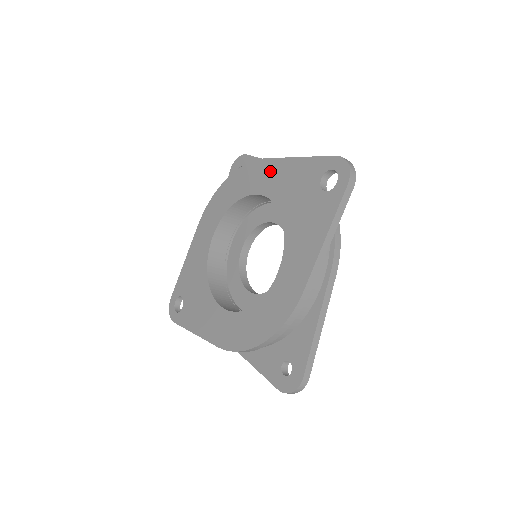
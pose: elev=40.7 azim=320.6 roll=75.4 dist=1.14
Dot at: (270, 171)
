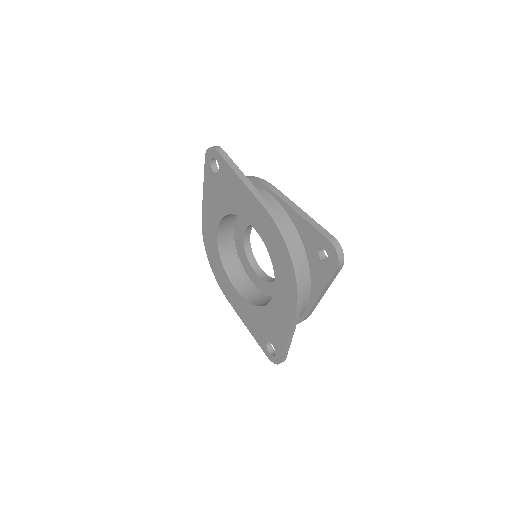
Dot at: (207, 216)
